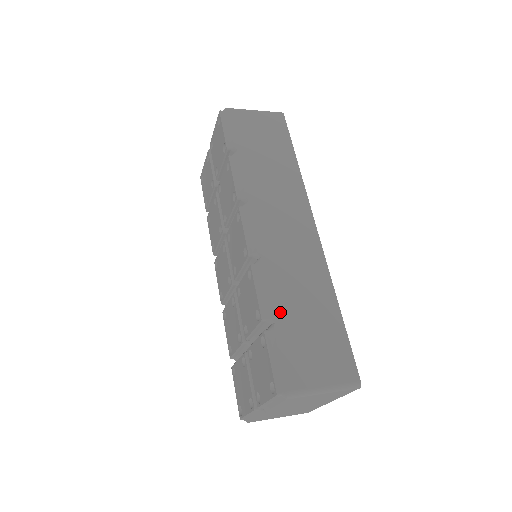
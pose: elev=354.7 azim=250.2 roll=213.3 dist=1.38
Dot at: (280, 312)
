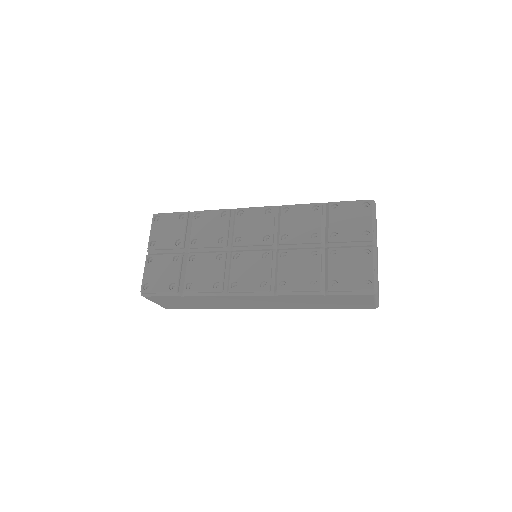
Dot at: occluded
